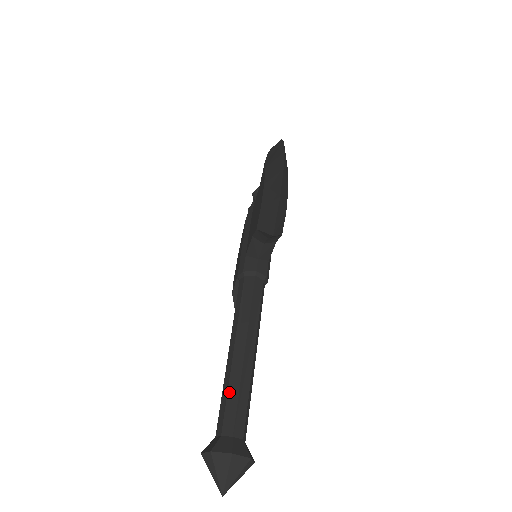
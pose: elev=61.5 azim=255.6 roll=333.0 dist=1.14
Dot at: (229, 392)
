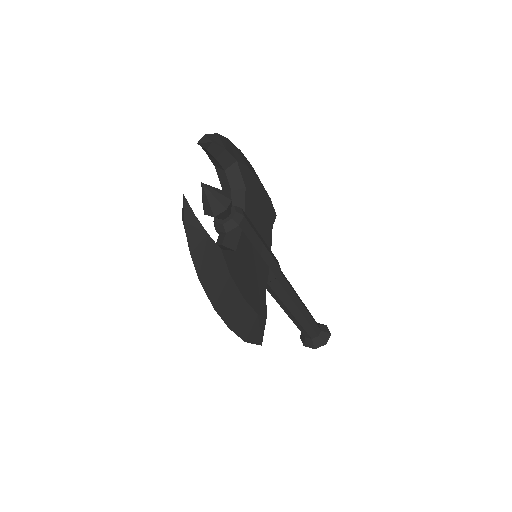
Dot at: (297, 327)
